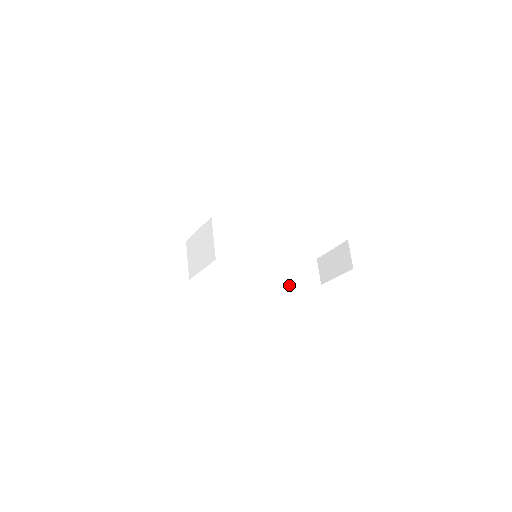
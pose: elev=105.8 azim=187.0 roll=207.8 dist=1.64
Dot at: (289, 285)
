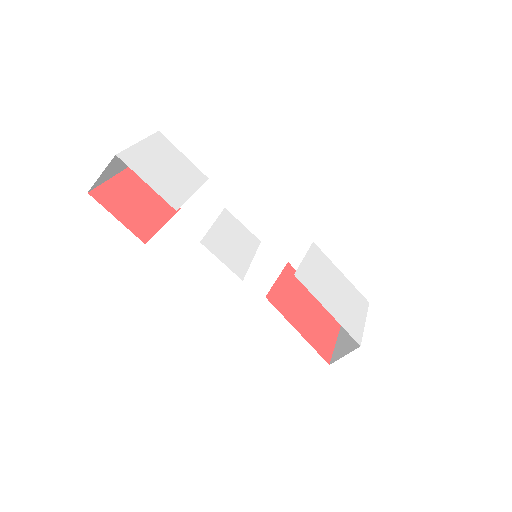
Dot at: occluded
